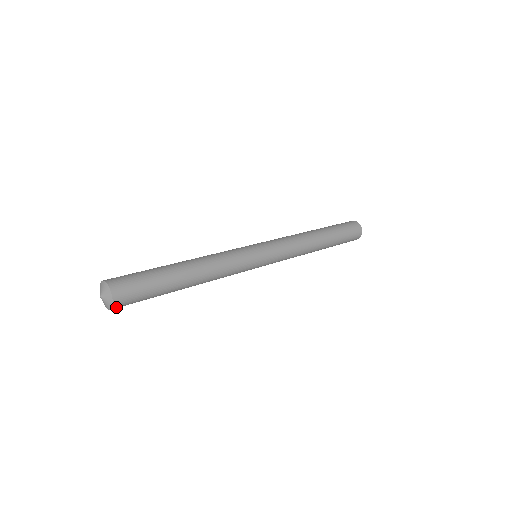
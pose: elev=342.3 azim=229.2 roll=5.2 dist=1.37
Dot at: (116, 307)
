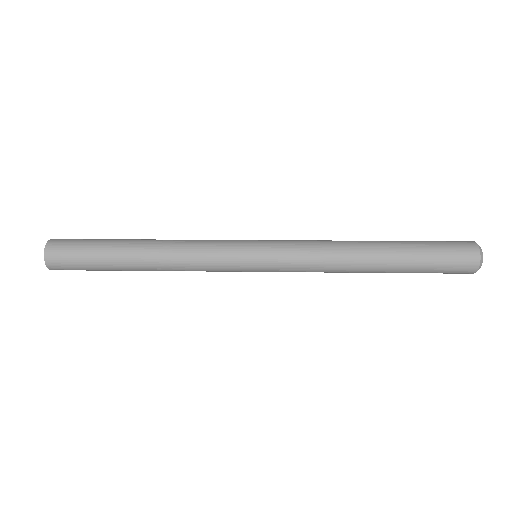
Dot at: (50, 261)
